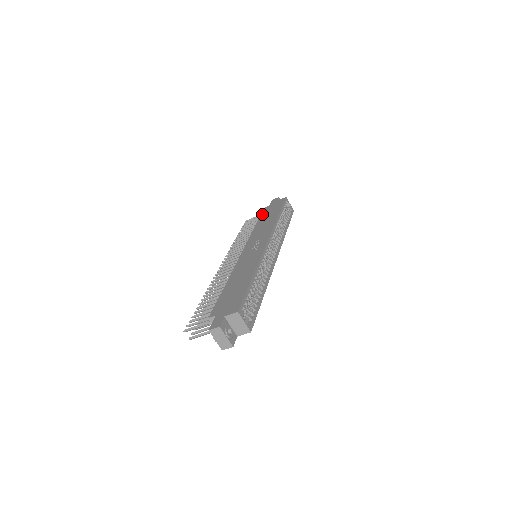
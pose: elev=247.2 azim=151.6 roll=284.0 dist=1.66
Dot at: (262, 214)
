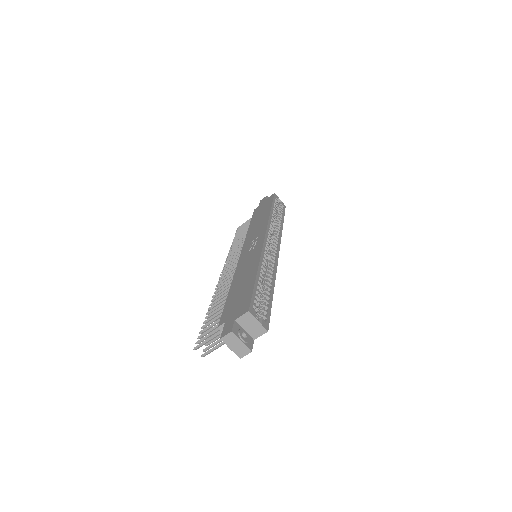
Dot at: (253, 215)
